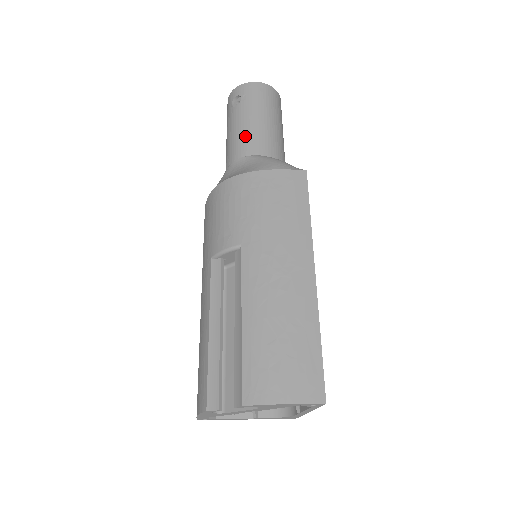
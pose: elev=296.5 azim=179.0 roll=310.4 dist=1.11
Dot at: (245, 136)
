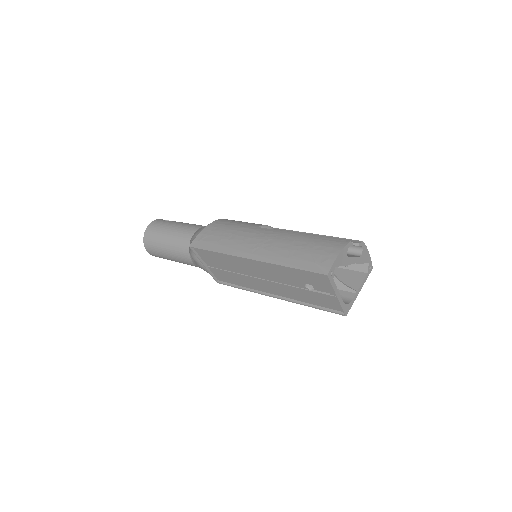
Dot at: occluded
